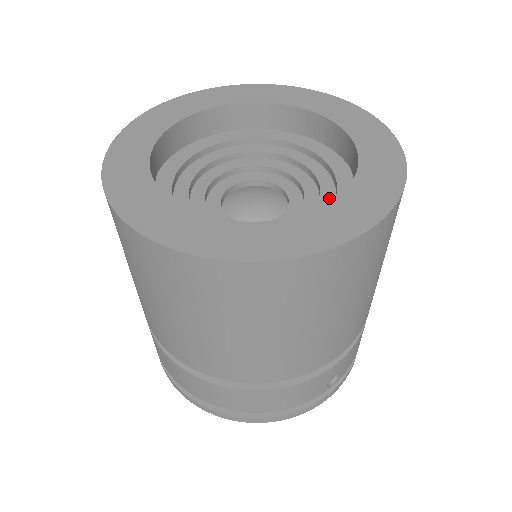
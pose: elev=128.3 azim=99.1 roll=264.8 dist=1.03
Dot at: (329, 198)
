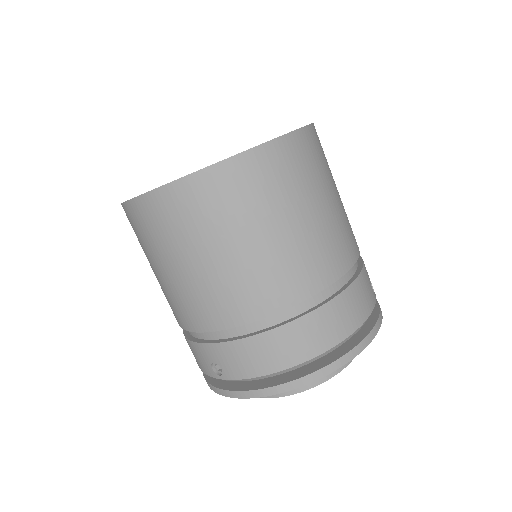
Dot at: occluded
